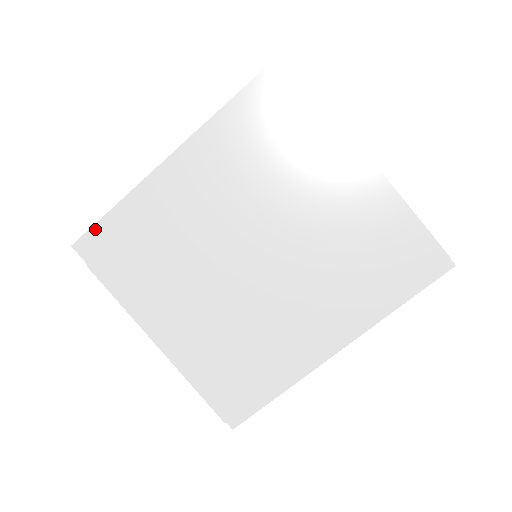
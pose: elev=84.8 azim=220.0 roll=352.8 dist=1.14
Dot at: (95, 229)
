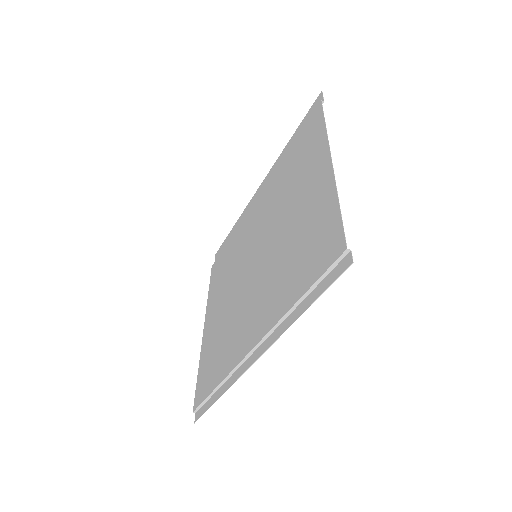
Dot at: (224, 242)
